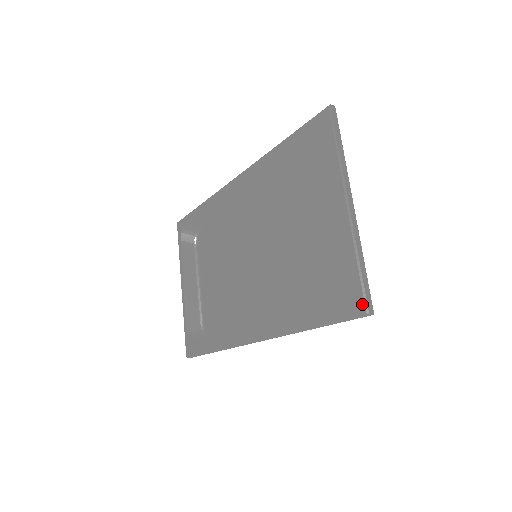
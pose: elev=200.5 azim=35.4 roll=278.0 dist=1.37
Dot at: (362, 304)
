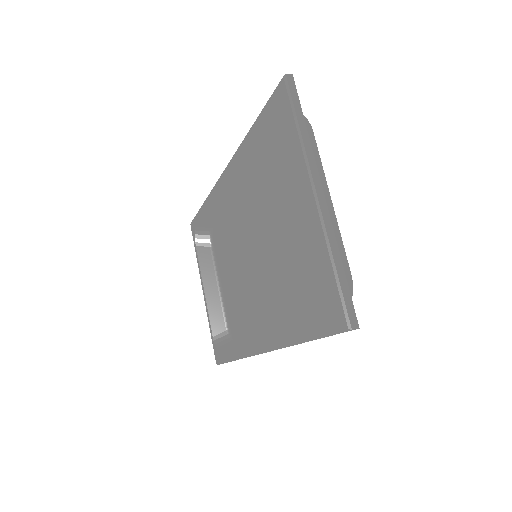
Dot at: (343, 317)
